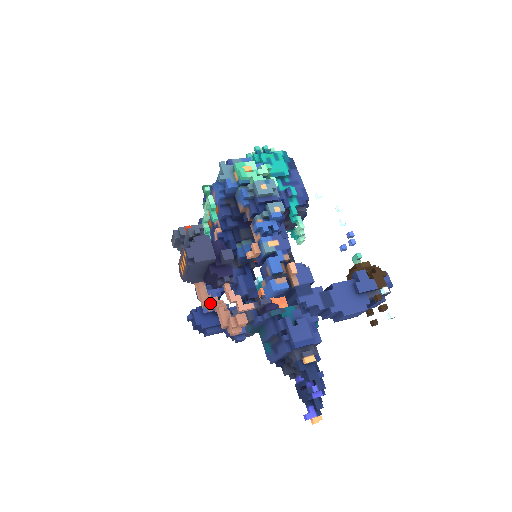
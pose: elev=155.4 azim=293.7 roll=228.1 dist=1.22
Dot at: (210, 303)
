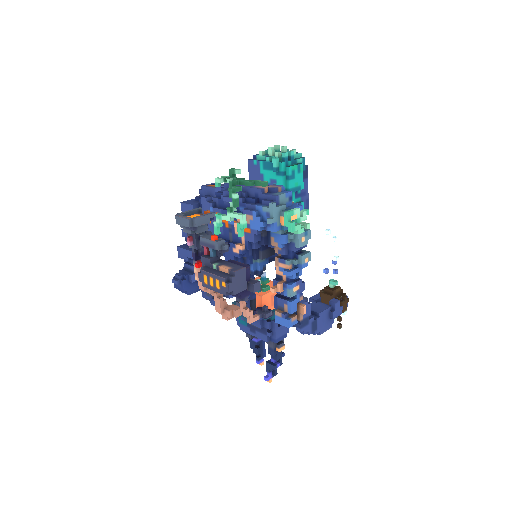
Dot at: (210, 291)
